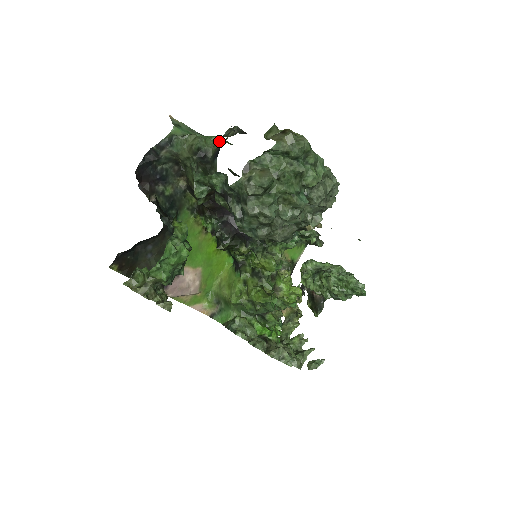
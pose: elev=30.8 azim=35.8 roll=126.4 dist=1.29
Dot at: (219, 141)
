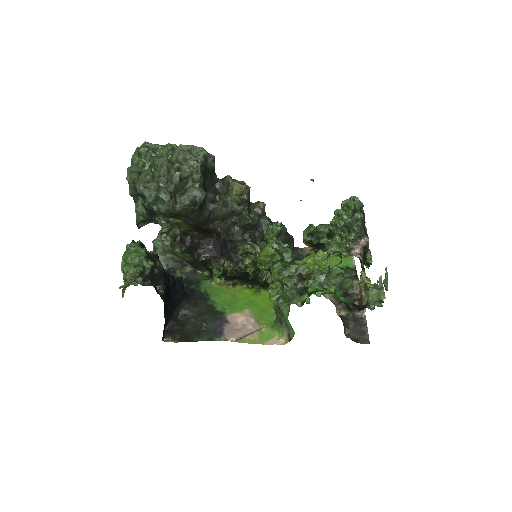
Dot at: occluded
